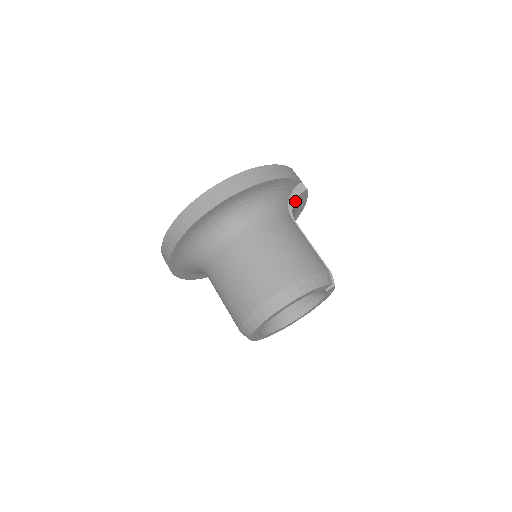
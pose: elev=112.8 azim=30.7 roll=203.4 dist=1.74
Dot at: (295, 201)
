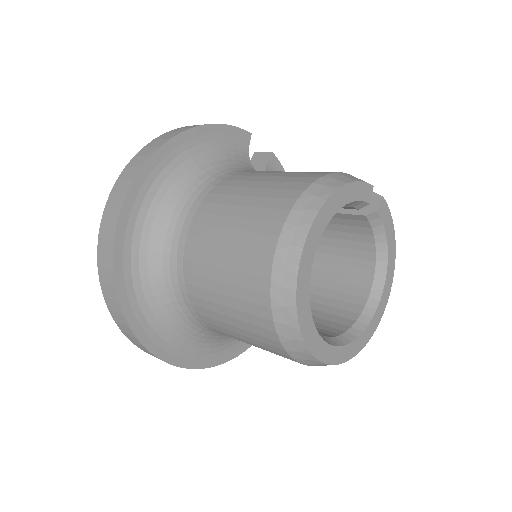
Dot at: occluded
